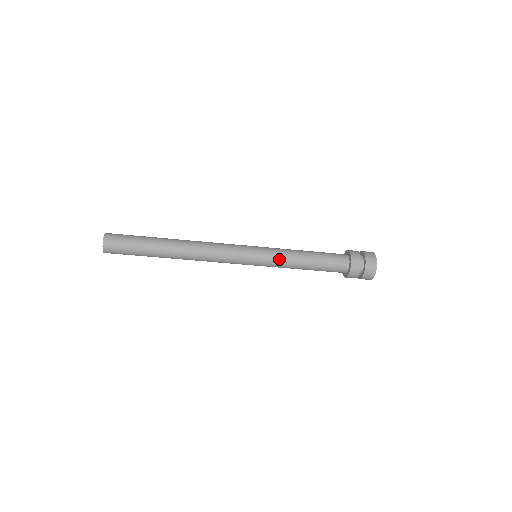
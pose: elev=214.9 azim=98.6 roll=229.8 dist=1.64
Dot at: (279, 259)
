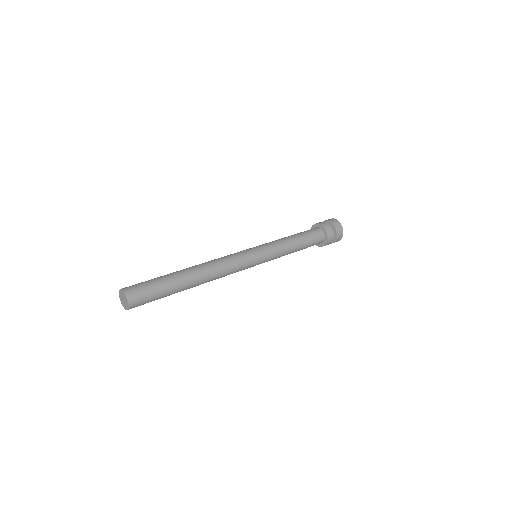
Dot at: (277, 257)
